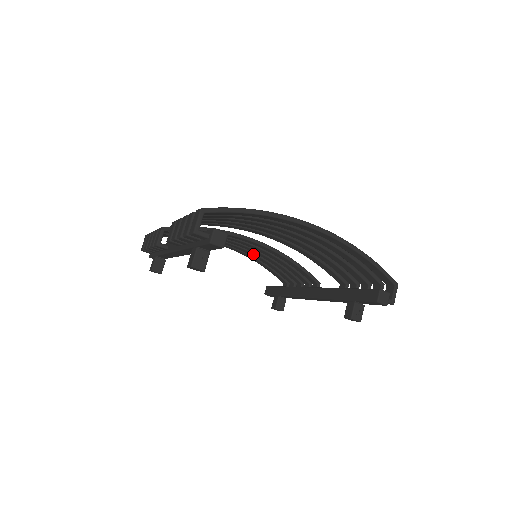
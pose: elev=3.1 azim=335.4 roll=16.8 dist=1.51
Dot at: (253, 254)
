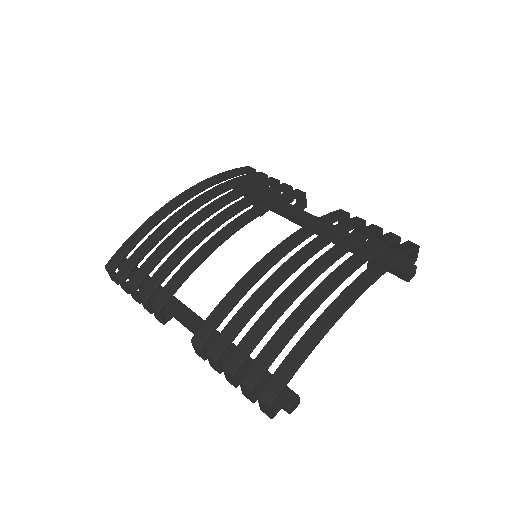
Dot at: (218, 195)
